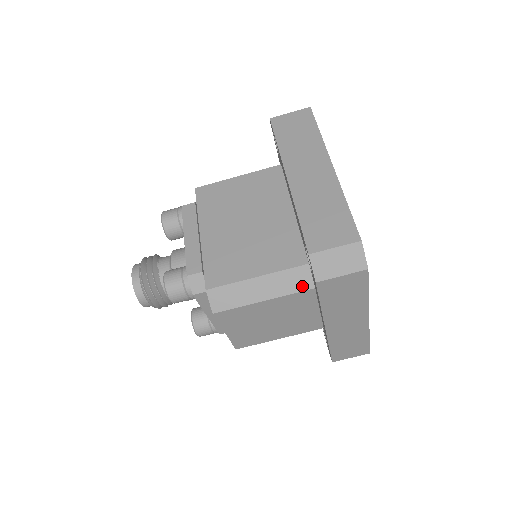
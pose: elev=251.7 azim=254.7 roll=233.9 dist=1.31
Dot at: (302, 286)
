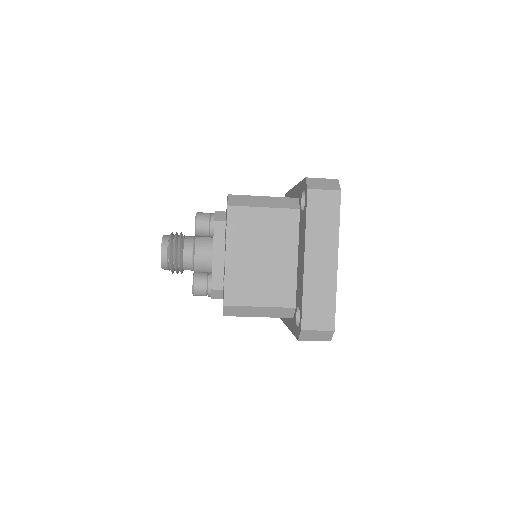
Dot at: (286, 316)
